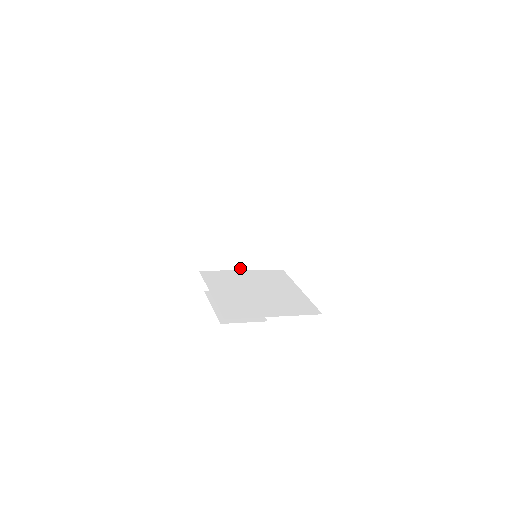
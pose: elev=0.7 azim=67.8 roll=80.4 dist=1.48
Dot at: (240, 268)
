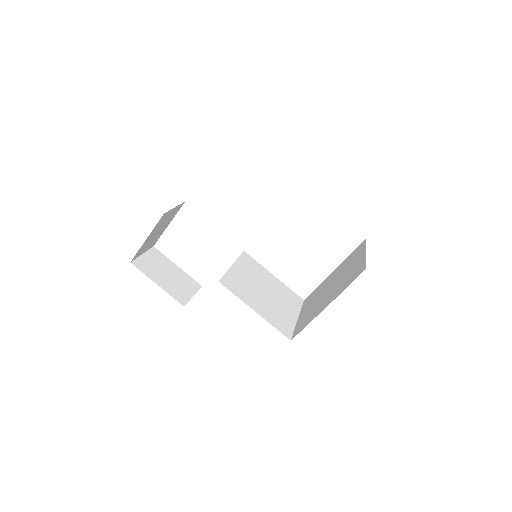
Dot at: (232, 264)
